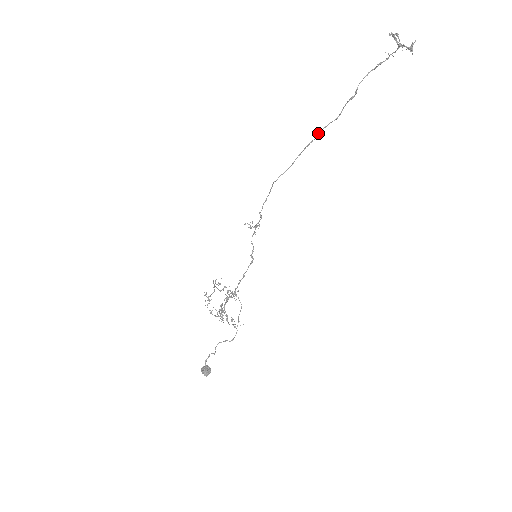
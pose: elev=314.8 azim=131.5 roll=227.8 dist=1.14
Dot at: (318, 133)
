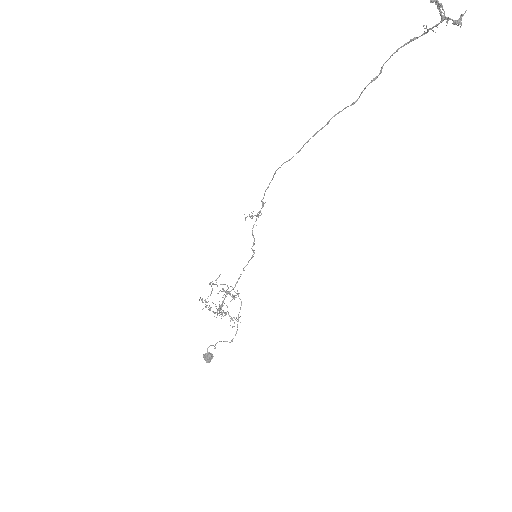
Dot at: (330, 119)
